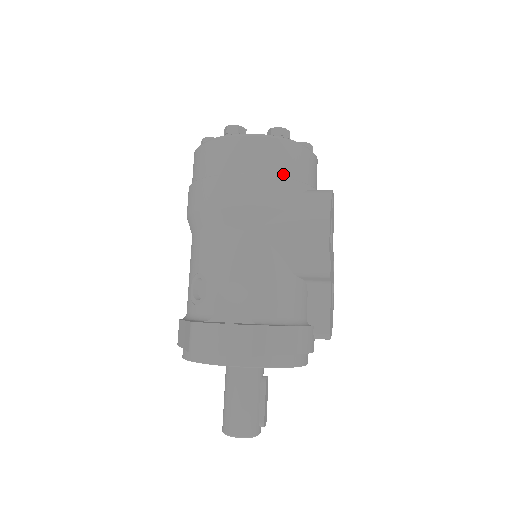
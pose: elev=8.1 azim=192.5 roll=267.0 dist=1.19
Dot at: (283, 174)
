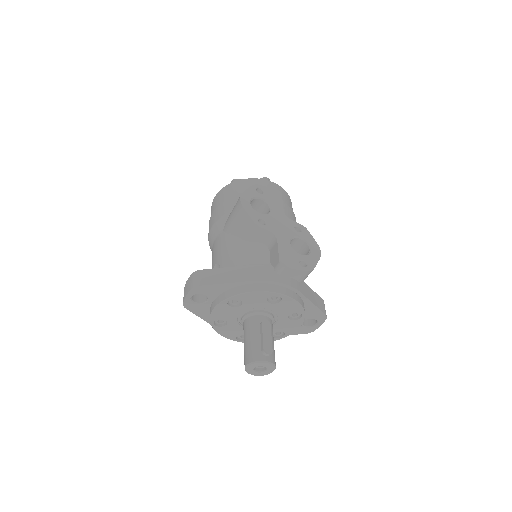
Dot at: (231, 198)
